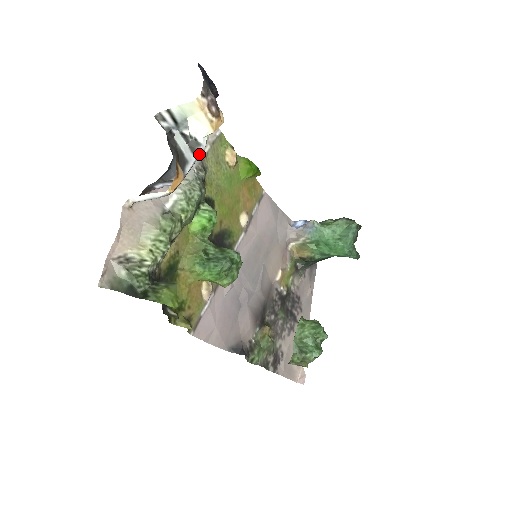
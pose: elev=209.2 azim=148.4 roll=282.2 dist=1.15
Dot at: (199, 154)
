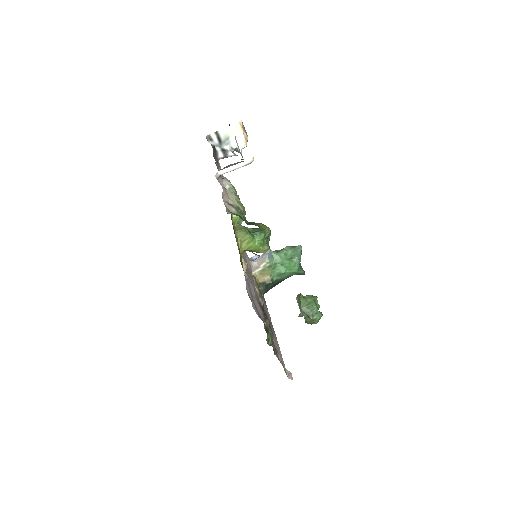
Dot at: occluded
